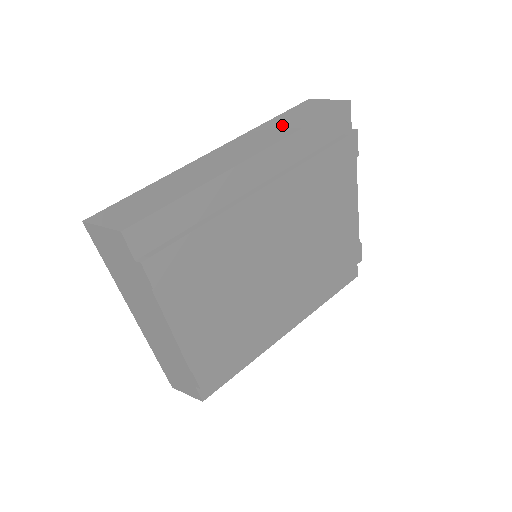
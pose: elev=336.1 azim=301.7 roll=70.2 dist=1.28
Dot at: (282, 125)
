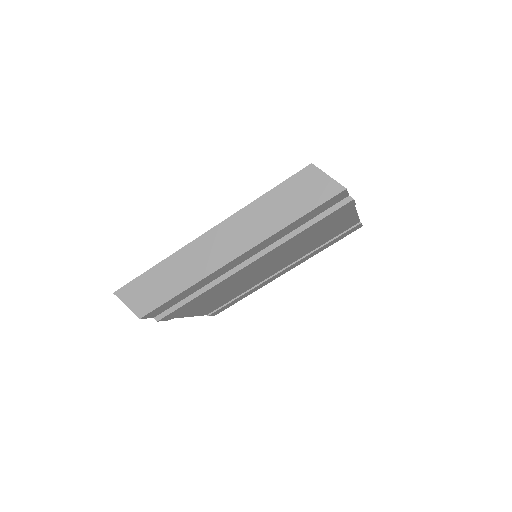
Dot at: (273, 210)
